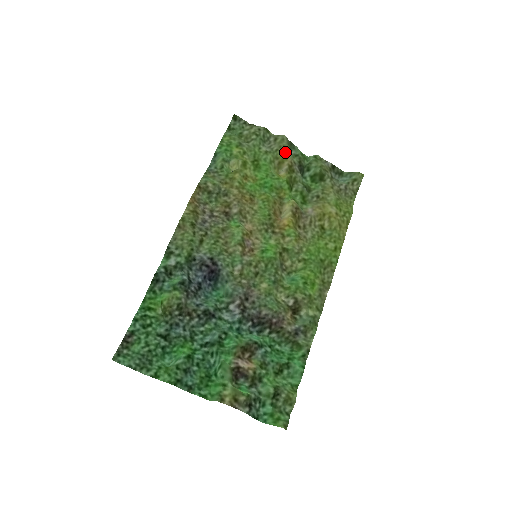
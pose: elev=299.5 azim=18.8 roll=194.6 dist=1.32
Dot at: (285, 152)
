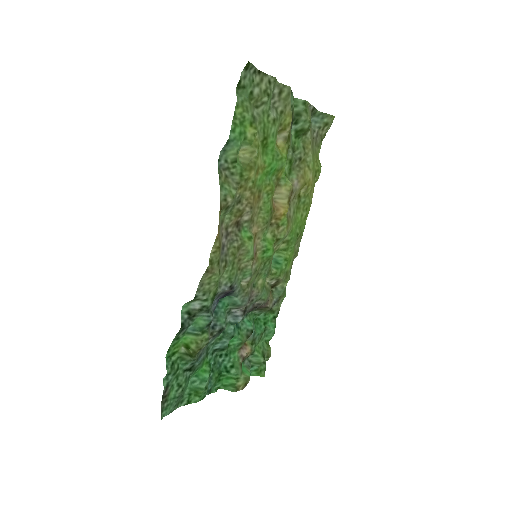
Dot at: (289, 114)
